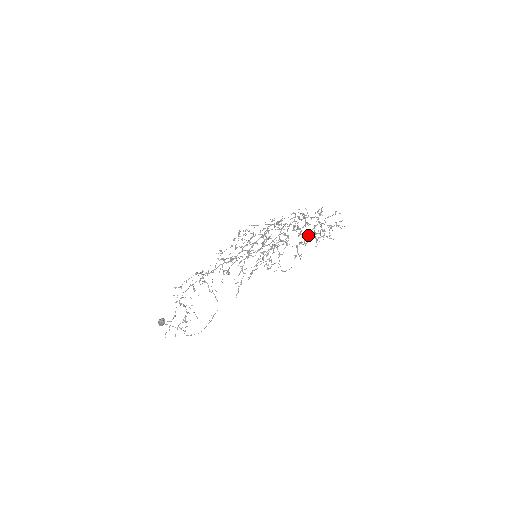
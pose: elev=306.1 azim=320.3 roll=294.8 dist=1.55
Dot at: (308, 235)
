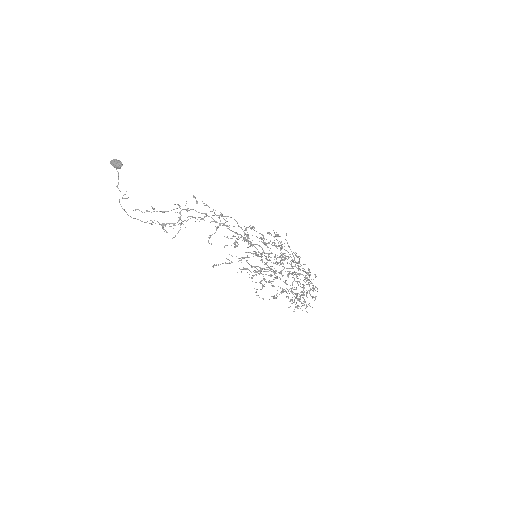
Dot at: (296, 295)
